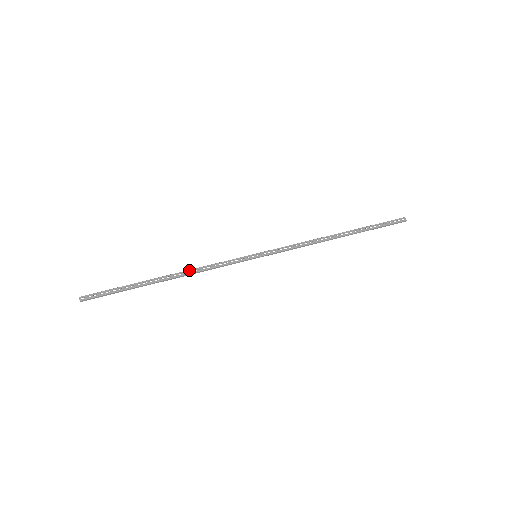
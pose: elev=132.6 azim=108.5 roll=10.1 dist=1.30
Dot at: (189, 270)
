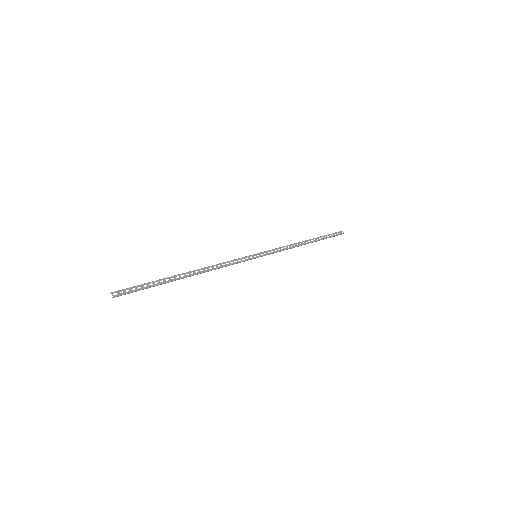
Dot at: (208, 267)
